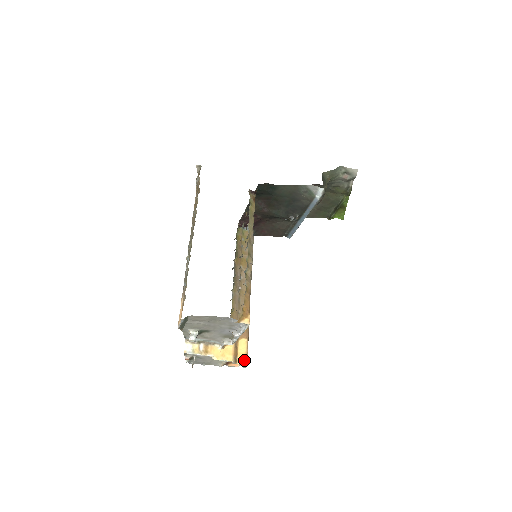
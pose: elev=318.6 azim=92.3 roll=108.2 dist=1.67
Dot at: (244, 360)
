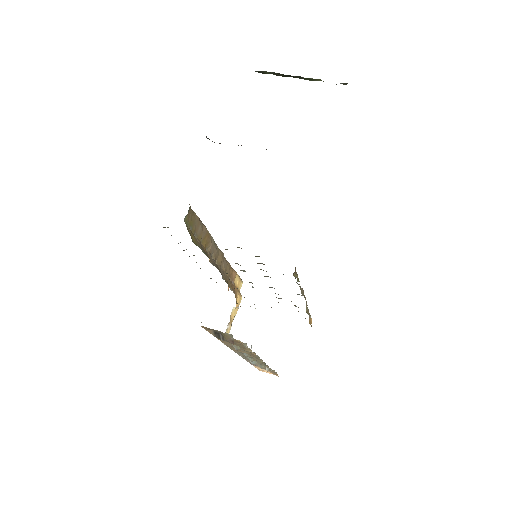
Dot at: (241, 283)
